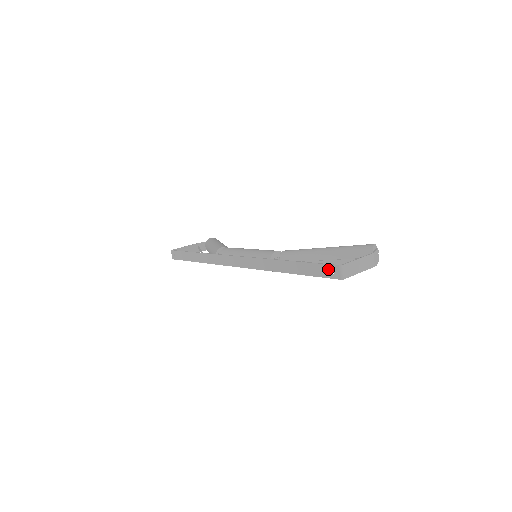
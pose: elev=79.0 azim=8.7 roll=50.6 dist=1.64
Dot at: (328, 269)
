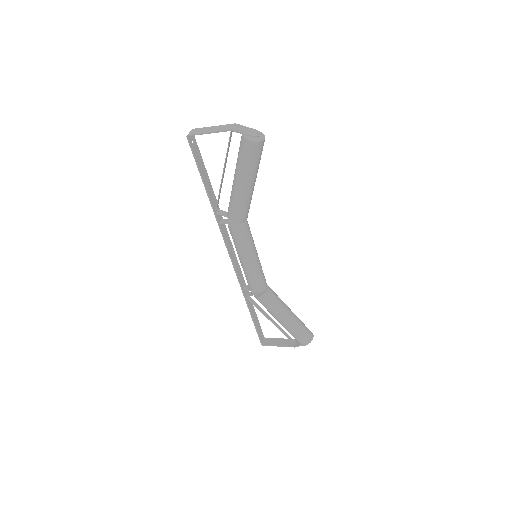
Dot at: (194, 146)
